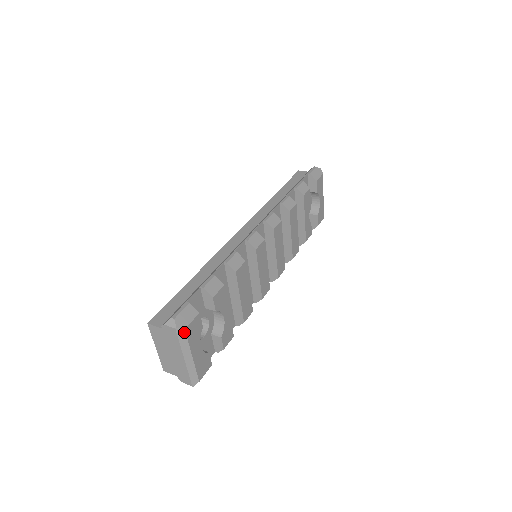
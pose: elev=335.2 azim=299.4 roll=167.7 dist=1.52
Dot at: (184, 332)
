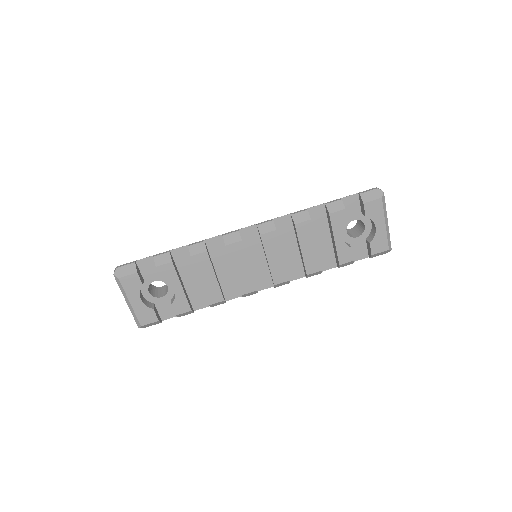
Dot at: (119, 280)
